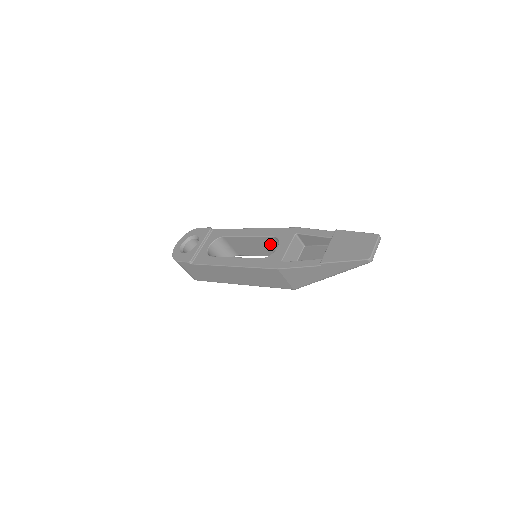
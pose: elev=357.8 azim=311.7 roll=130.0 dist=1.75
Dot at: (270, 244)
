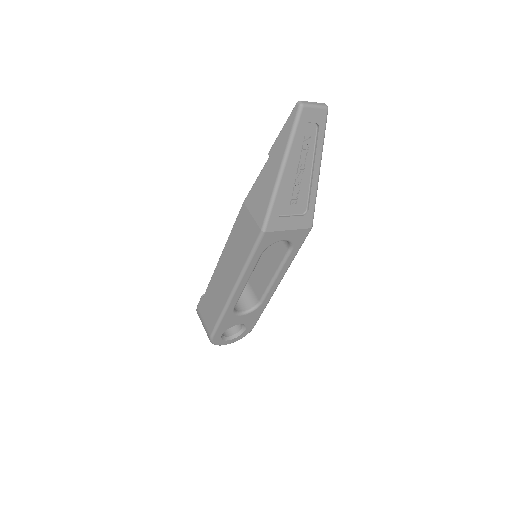
Dot at: occluded
